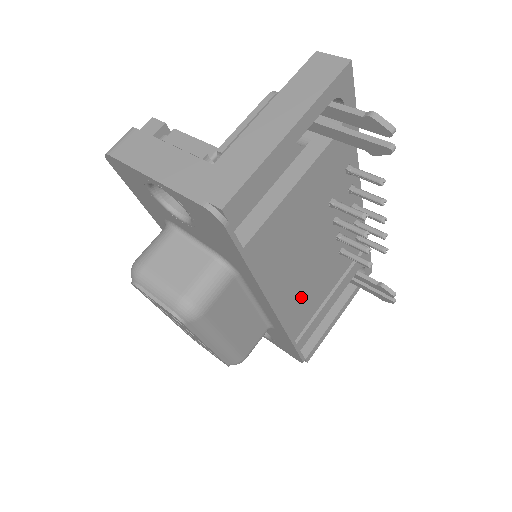
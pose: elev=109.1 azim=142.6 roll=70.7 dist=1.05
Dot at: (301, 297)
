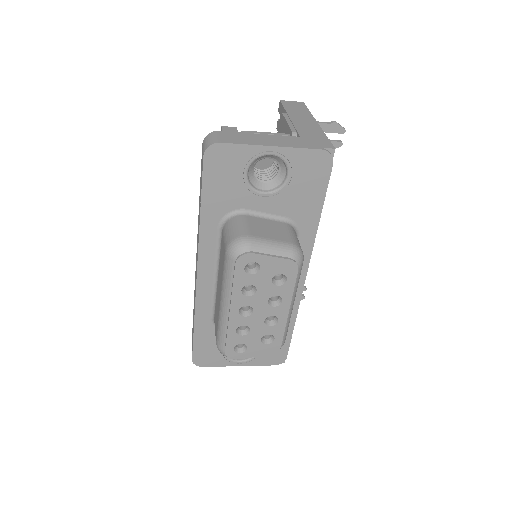
Dot at: occluded
